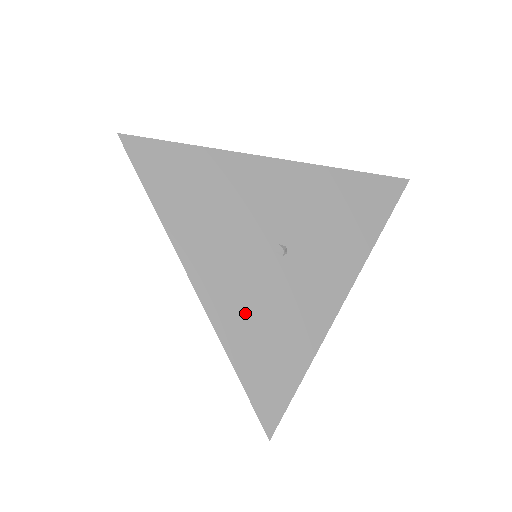
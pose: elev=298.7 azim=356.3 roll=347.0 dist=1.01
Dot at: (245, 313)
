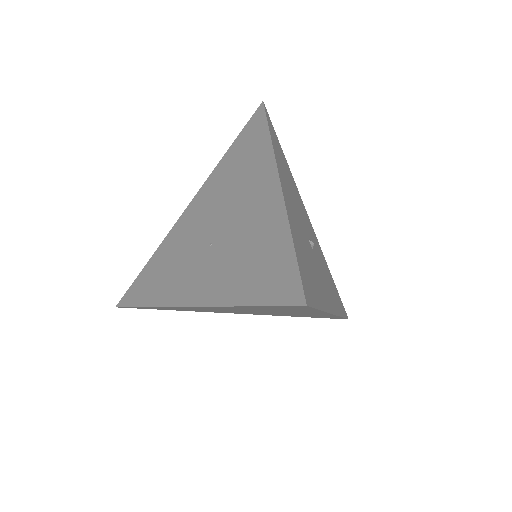
Dot at: (298, 230)
